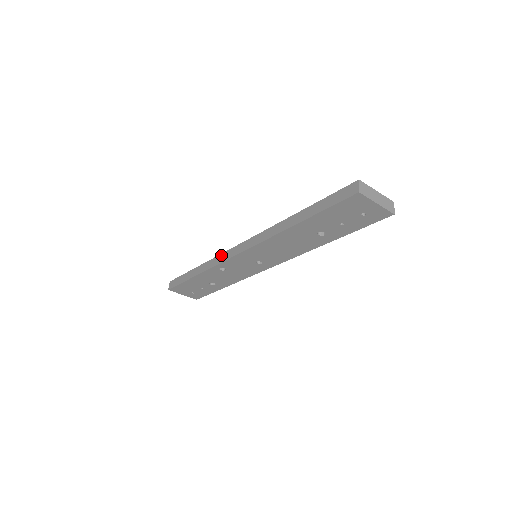
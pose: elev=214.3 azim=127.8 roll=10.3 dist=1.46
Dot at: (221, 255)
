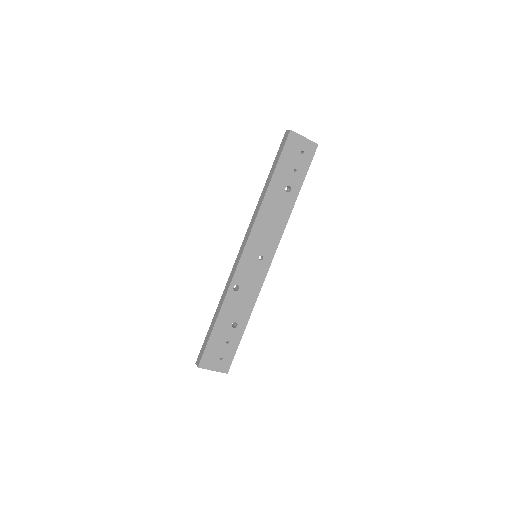
Dot at: (230, 276)
